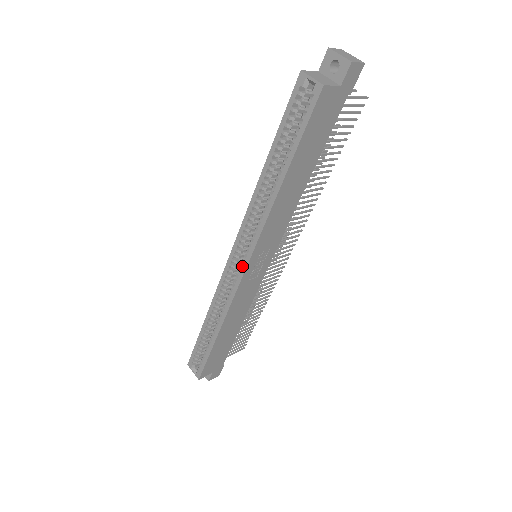
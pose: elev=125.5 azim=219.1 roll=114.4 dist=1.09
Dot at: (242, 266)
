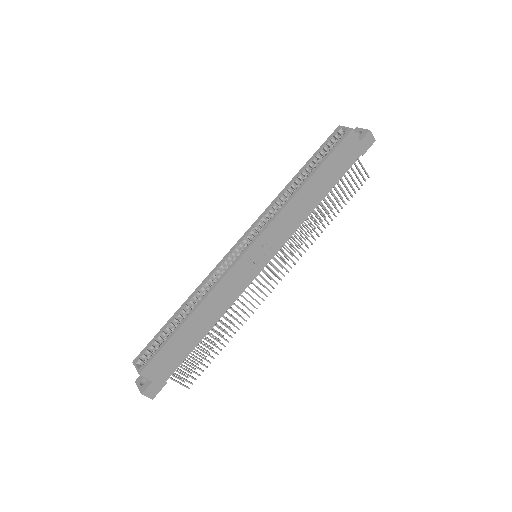
Dot at: occluded
